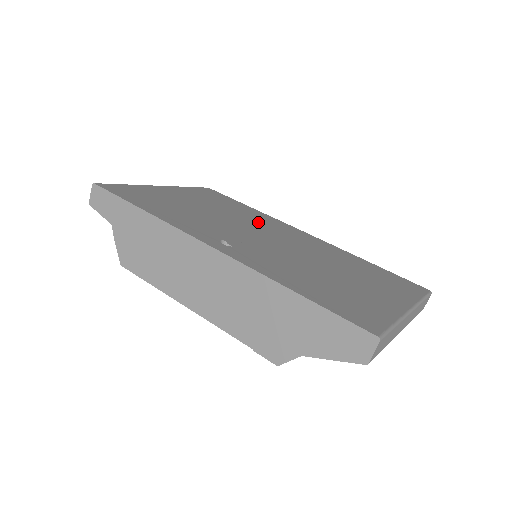
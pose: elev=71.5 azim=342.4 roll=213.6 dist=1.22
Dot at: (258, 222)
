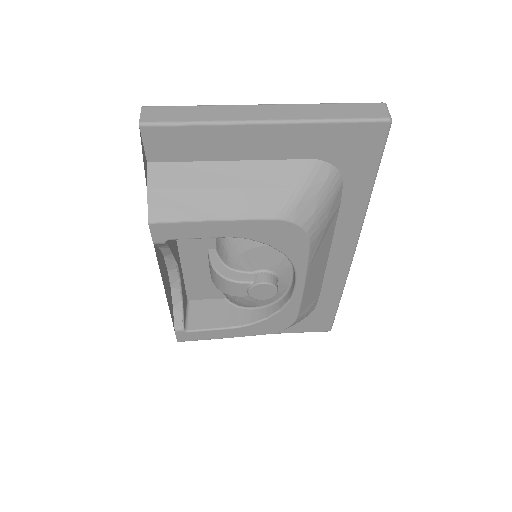
Dot at: occluded
